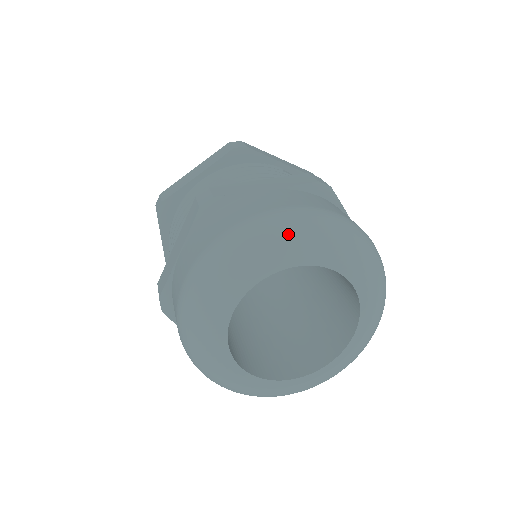
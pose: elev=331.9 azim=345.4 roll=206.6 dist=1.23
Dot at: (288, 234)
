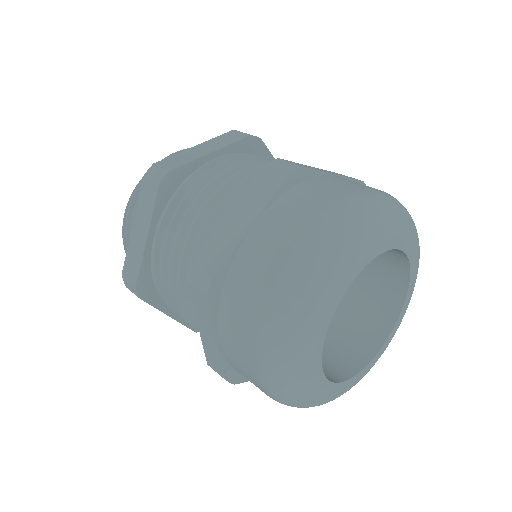
Dot at: (398, 214)
